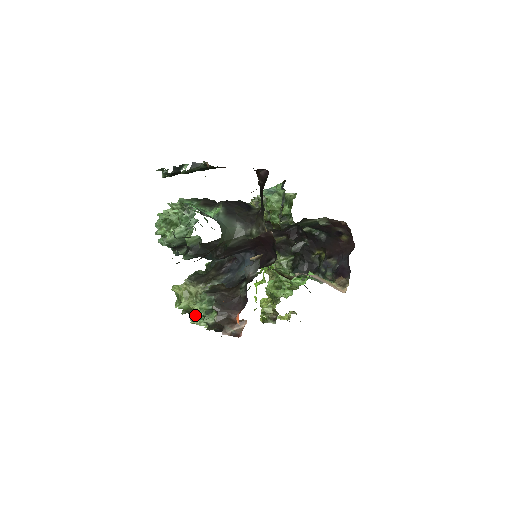
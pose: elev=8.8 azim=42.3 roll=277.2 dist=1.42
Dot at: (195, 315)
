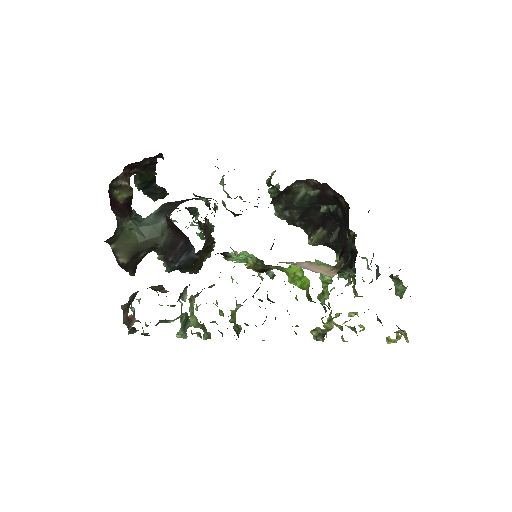
Dot at: (191, 330)
